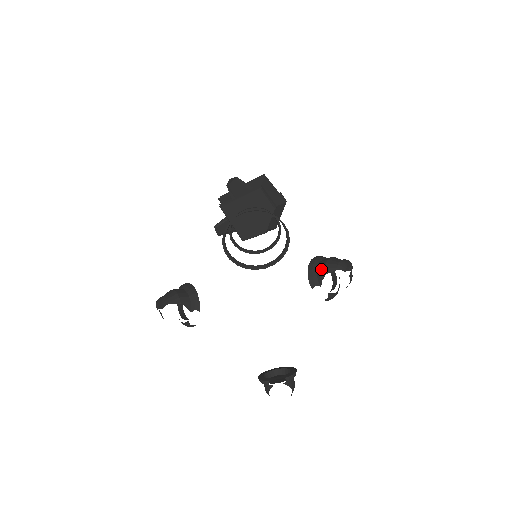
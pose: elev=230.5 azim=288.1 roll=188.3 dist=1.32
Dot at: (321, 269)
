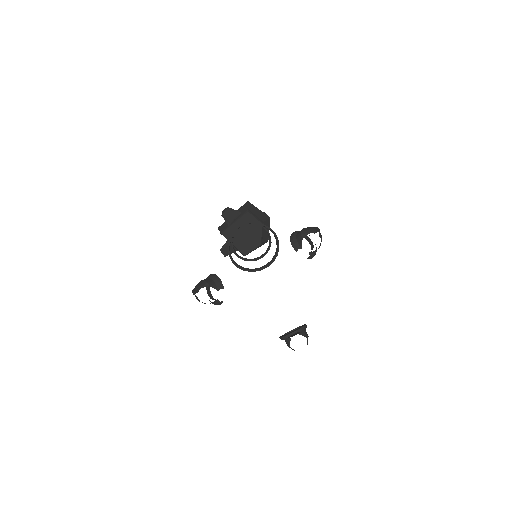
Dot at: (299, 237)
